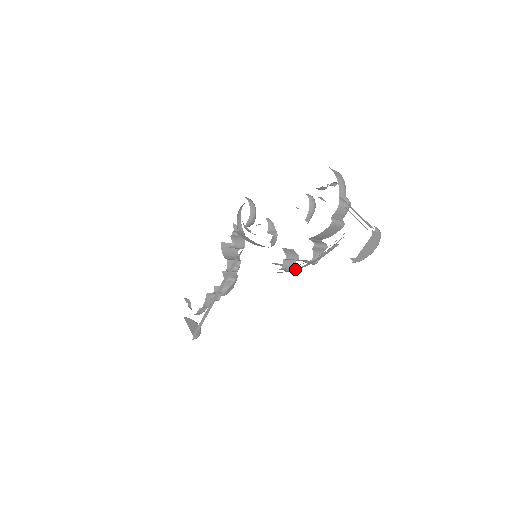
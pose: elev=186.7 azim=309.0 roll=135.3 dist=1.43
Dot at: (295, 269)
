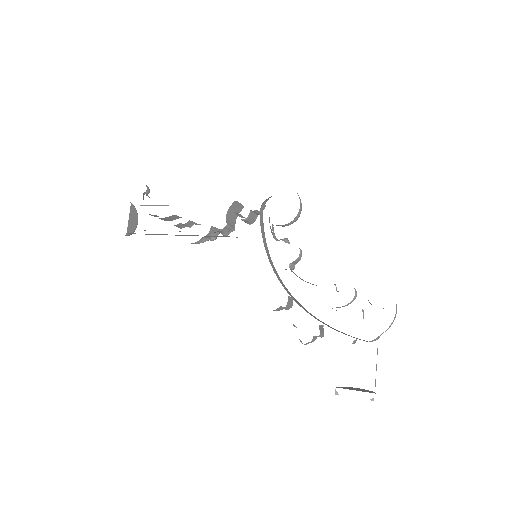
Dot at: occluded
